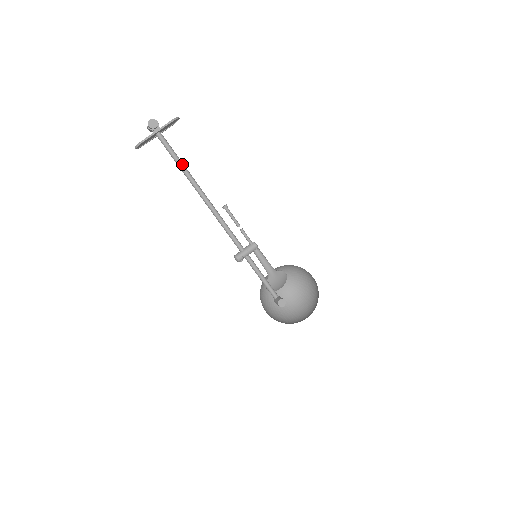
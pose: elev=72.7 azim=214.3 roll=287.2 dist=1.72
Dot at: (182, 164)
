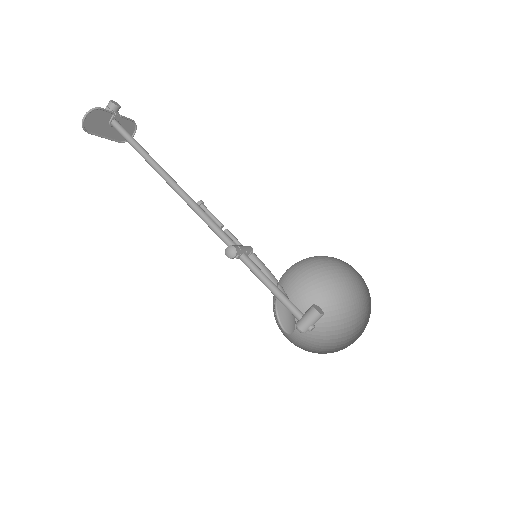
Dot at: (144, 150)
